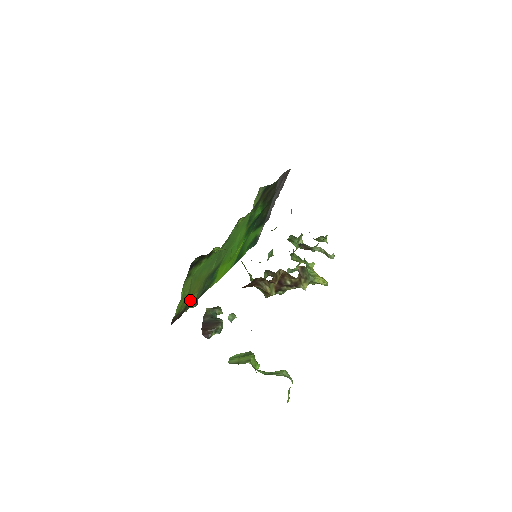
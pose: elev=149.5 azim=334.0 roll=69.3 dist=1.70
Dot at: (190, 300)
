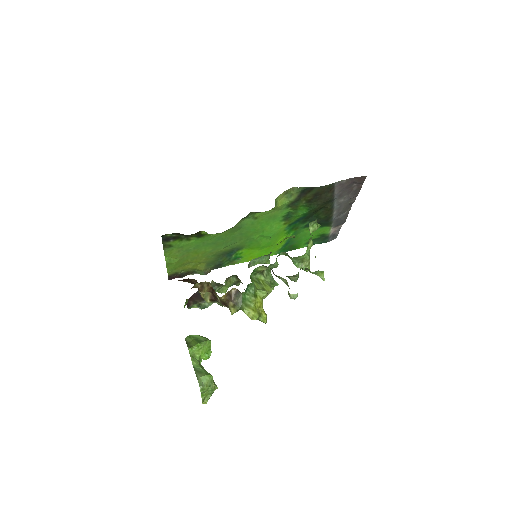
Dot at: (194, 267)
